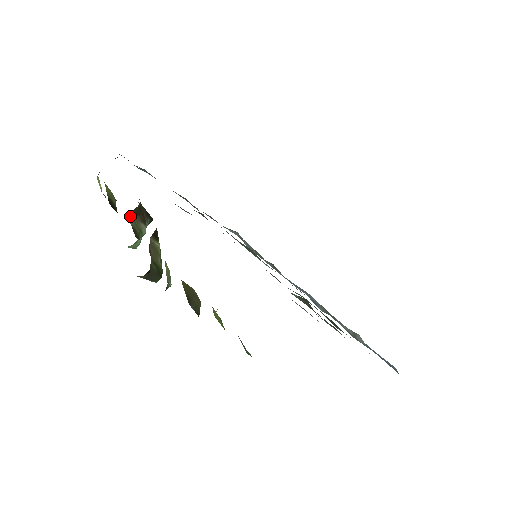
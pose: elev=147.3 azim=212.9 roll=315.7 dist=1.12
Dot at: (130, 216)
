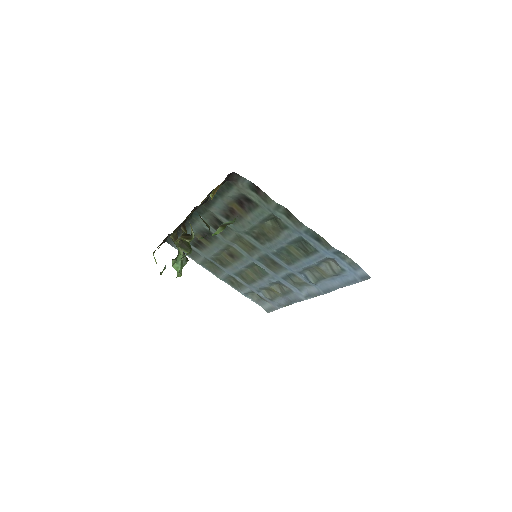
Dot at: (171, 237)
